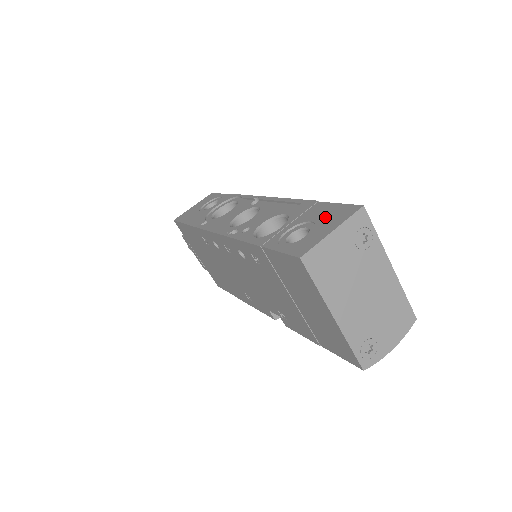
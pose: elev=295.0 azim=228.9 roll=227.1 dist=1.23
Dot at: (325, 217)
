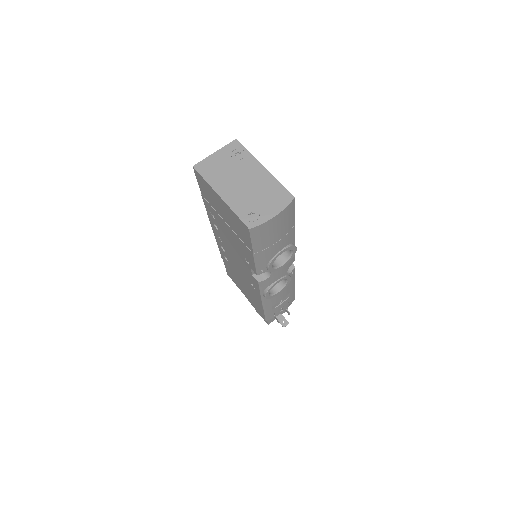
Dot at: occluded
